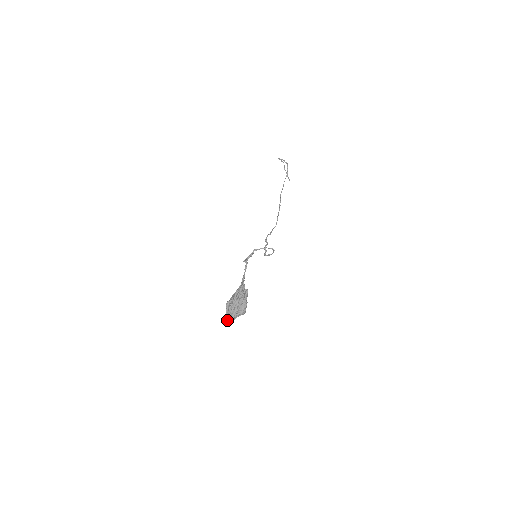
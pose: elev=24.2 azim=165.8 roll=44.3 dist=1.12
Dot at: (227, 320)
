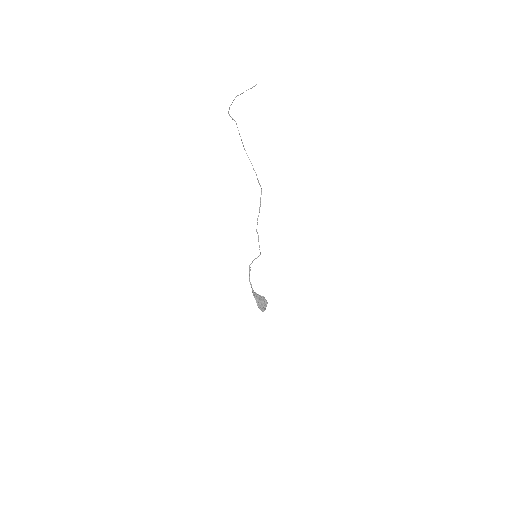
Dot at: occluded
